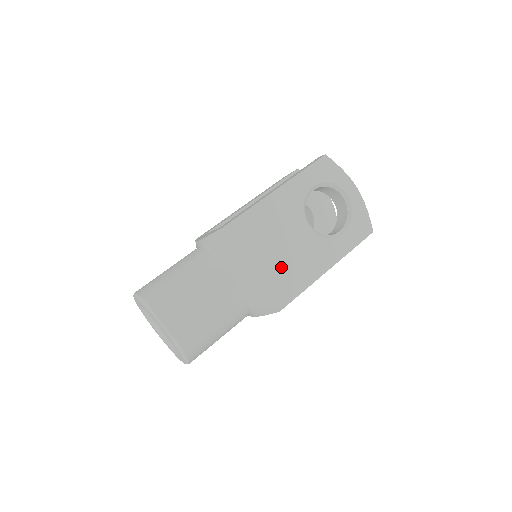
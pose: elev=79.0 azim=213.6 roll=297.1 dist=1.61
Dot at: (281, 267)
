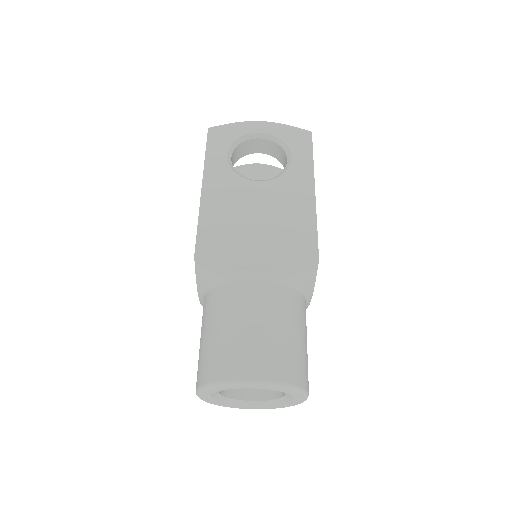
Dot at: (276, 230)
